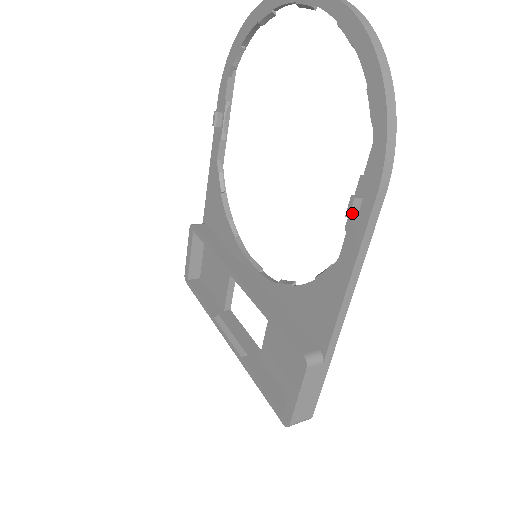
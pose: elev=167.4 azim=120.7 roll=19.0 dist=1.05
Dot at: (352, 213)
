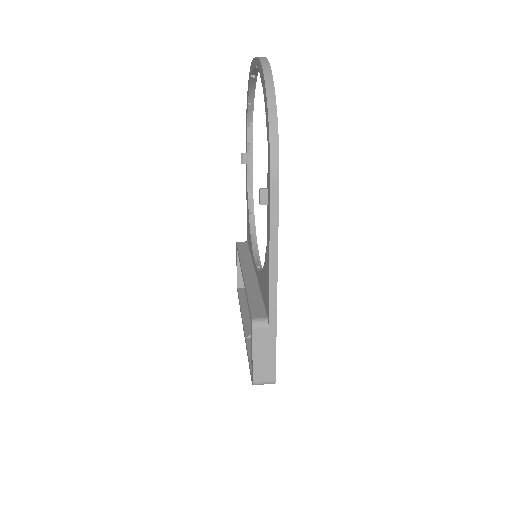
Dot at: (262, 201)
